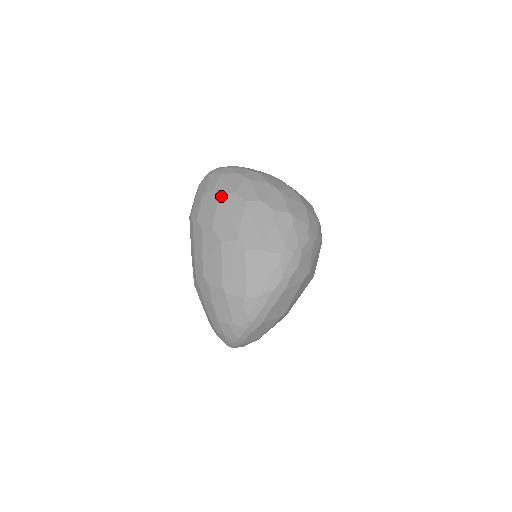
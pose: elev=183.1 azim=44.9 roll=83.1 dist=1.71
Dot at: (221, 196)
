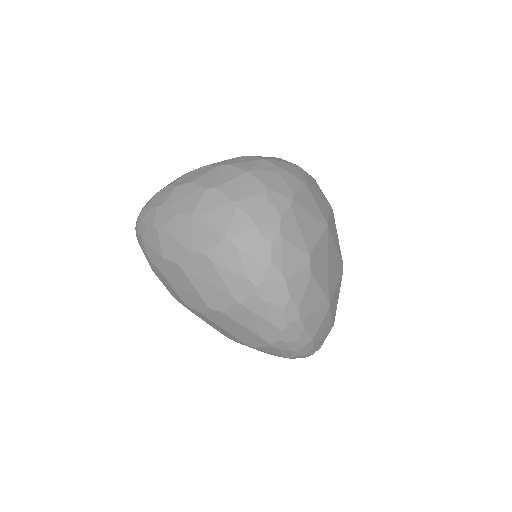
Dot at: (159, 268)
